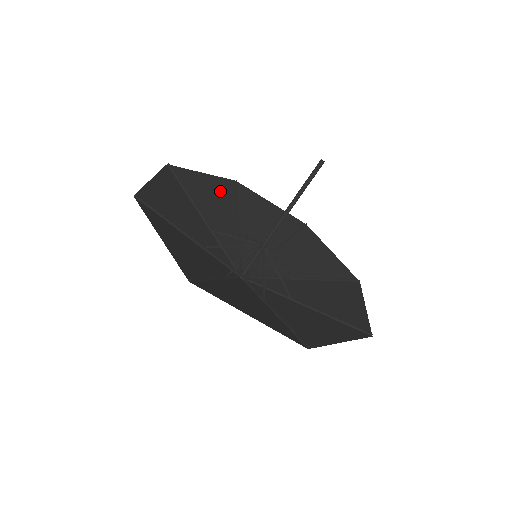
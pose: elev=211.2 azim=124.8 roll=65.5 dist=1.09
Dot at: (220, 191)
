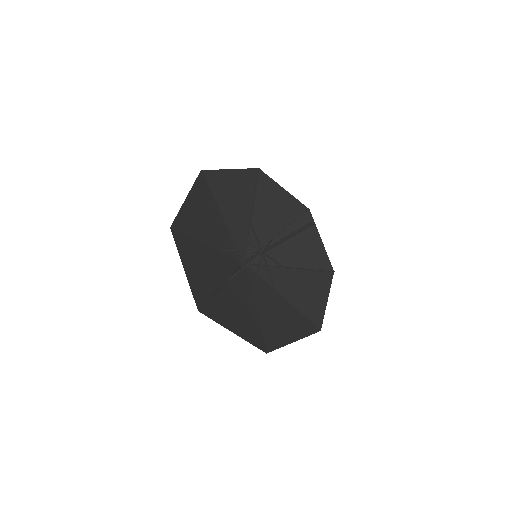
Dot at: (242, 184)
